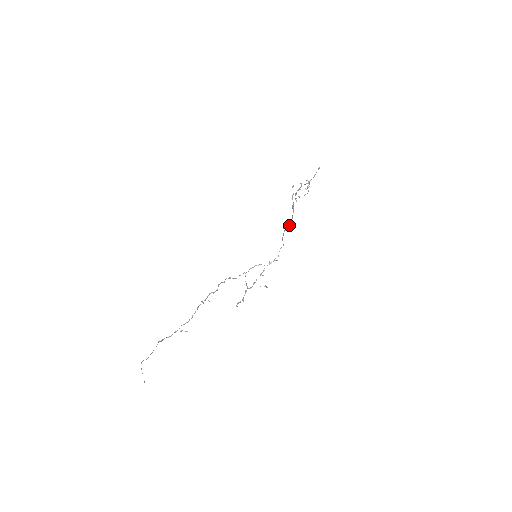
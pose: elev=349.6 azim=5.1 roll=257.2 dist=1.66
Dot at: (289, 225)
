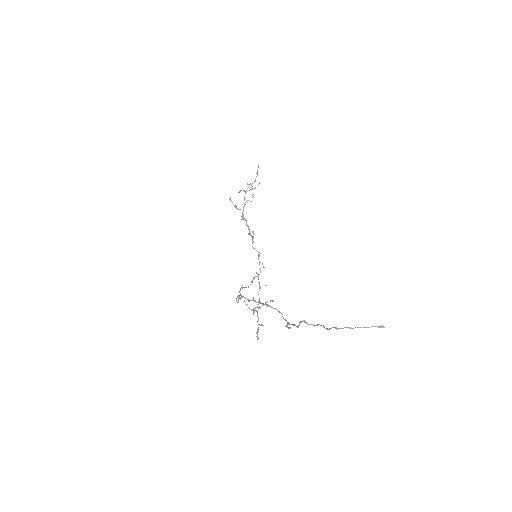
Dot at: (250, 233)
